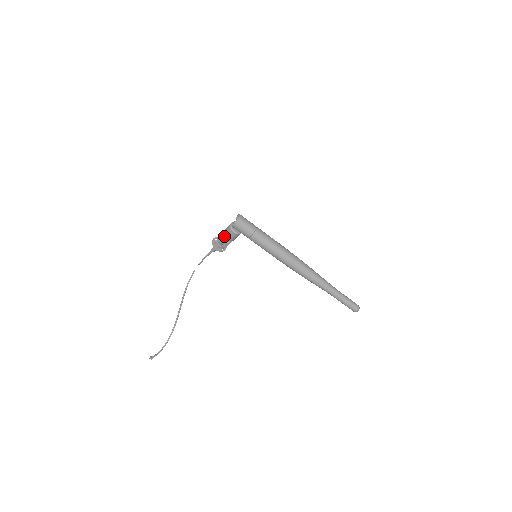
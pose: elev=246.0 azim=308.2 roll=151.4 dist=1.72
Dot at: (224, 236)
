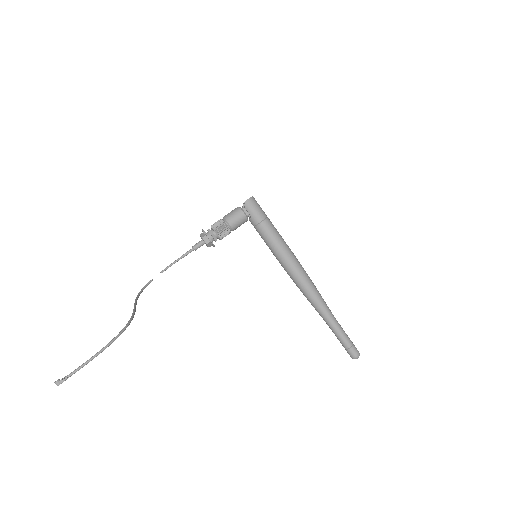
Dot at: (227, 218)
